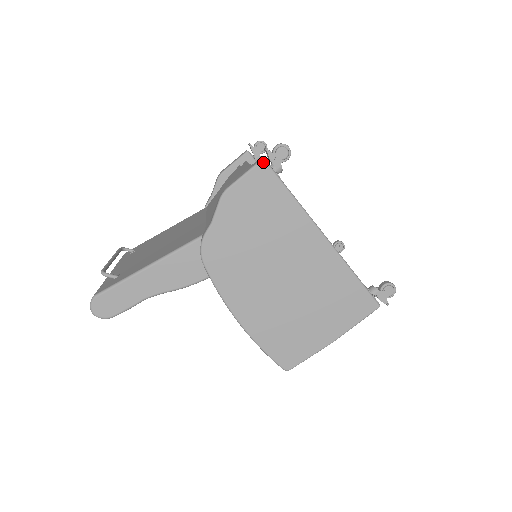
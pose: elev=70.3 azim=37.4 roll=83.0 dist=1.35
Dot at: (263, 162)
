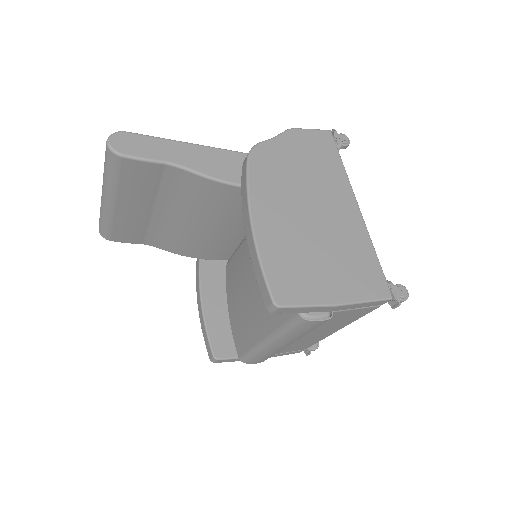
Dot at: (330, 131)
